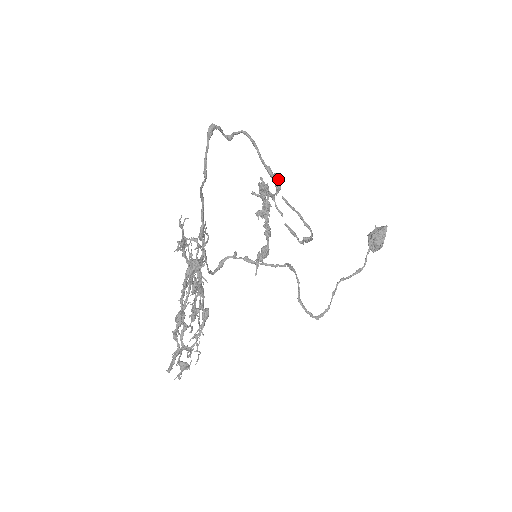
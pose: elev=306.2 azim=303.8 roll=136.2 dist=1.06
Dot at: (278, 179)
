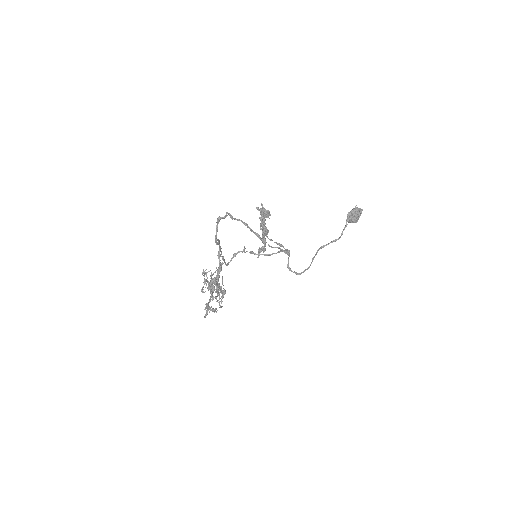
Dot at: (266, 231)
